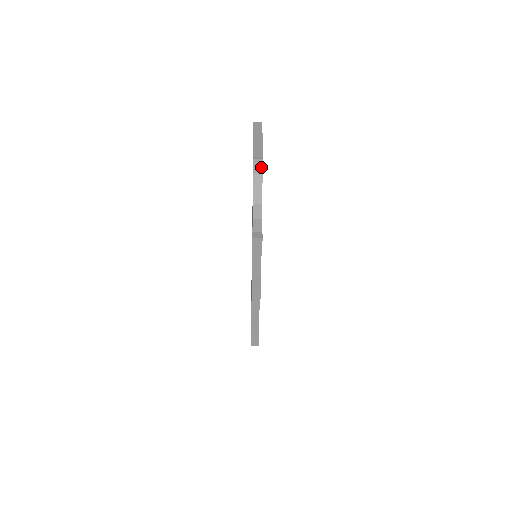
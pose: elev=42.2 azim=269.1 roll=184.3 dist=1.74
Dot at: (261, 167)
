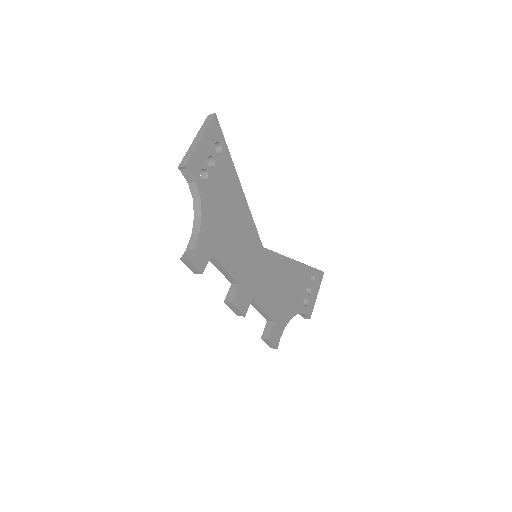
Dot at: (191, 176)
